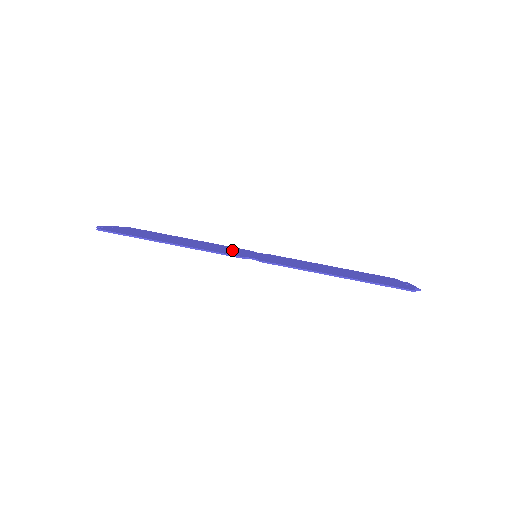
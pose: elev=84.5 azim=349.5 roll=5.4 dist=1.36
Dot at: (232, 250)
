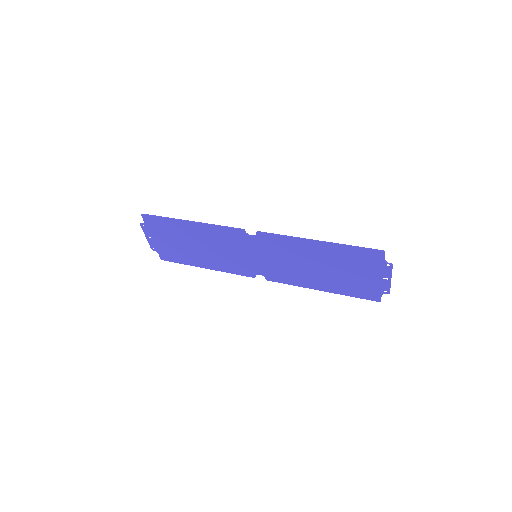
Dot at: (238, 253)
